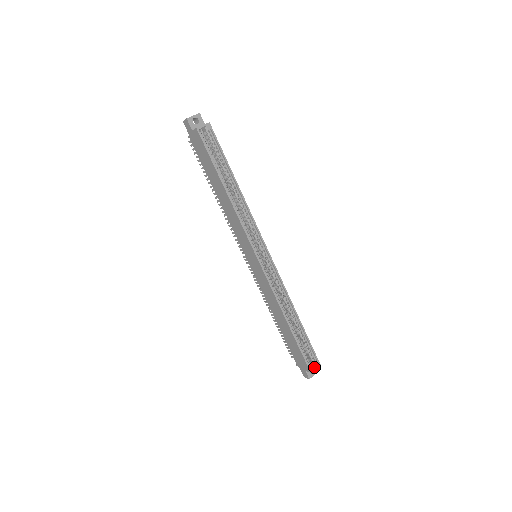
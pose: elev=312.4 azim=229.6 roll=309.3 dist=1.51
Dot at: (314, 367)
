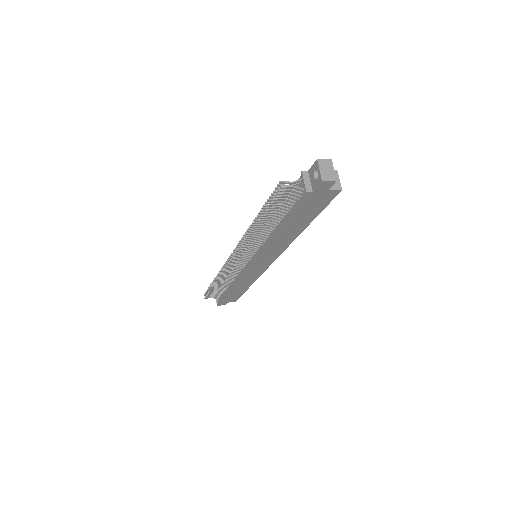
Dot at: occluded
